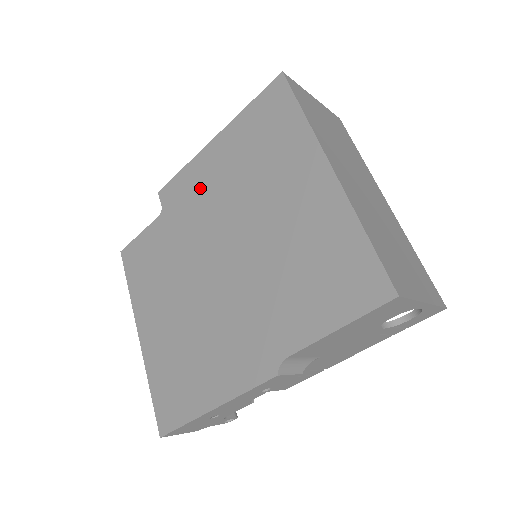
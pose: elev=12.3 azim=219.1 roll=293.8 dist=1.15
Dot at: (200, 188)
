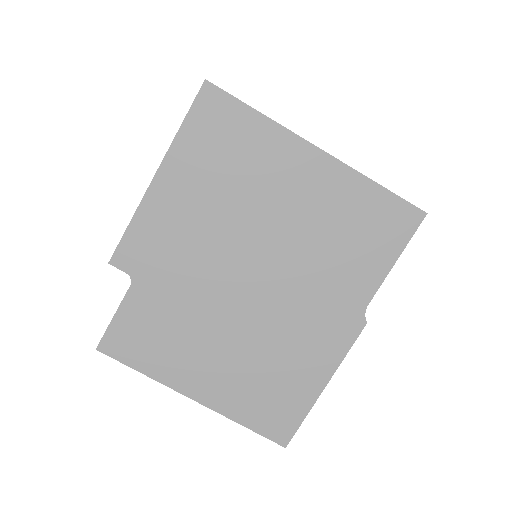
Dot at: (173, 230)
